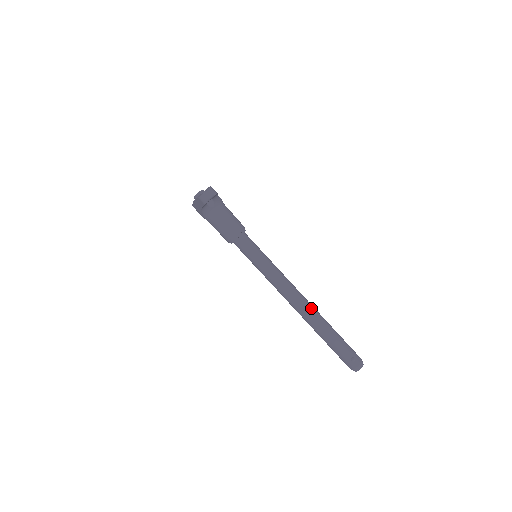
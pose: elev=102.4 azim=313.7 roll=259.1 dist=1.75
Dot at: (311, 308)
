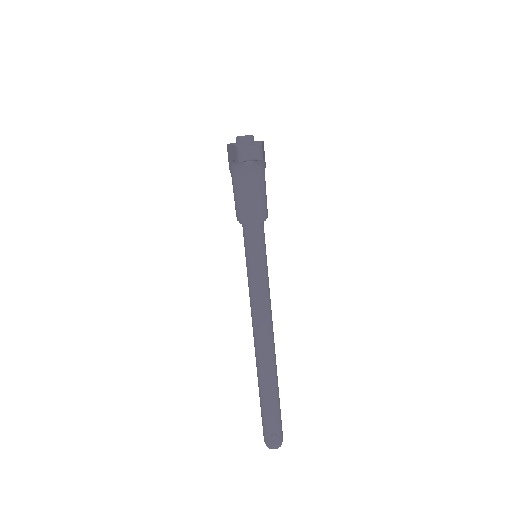
Dot at: (272, 355)
